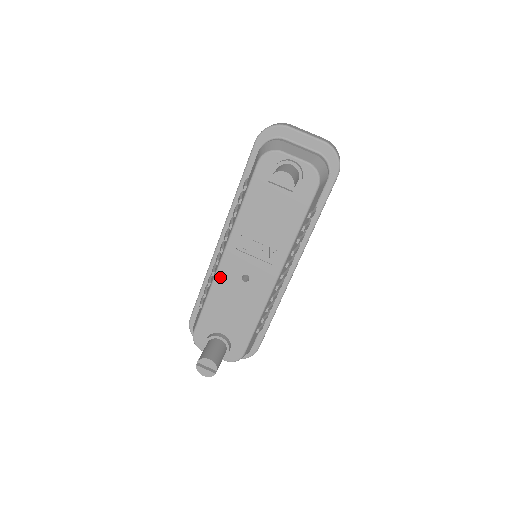
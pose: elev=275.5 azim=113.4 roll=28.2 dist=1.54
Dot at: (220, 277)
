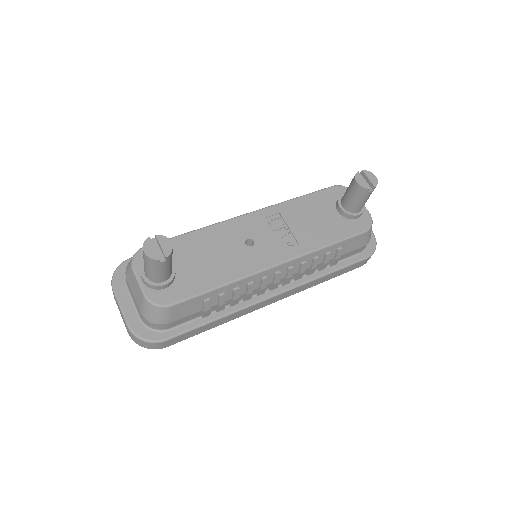
Dot at: (228, 225)
